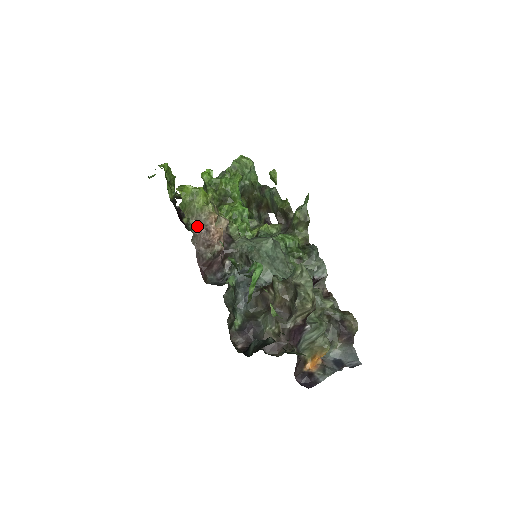
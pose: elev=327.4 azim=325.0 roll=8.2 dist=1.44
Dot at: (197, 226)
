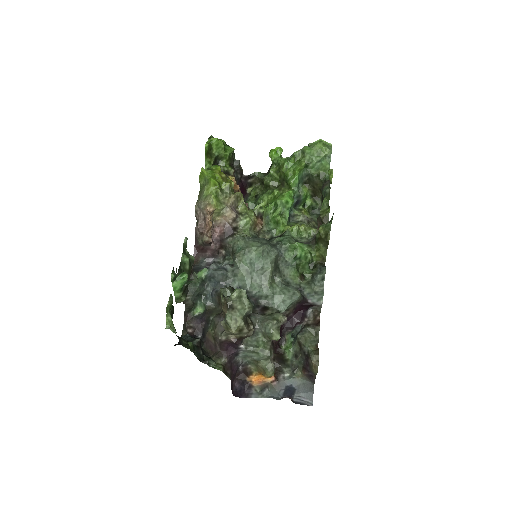
Dot at: (198, 212)
